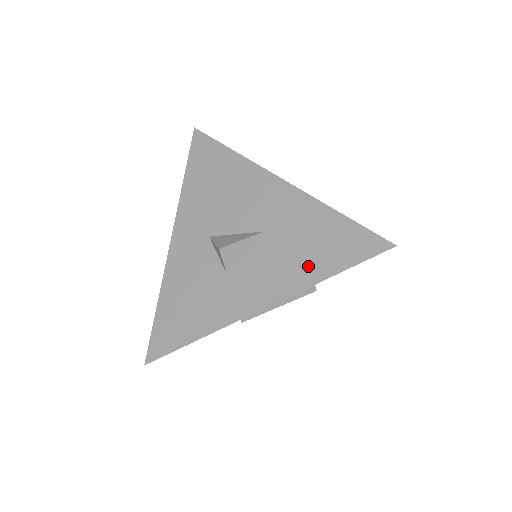
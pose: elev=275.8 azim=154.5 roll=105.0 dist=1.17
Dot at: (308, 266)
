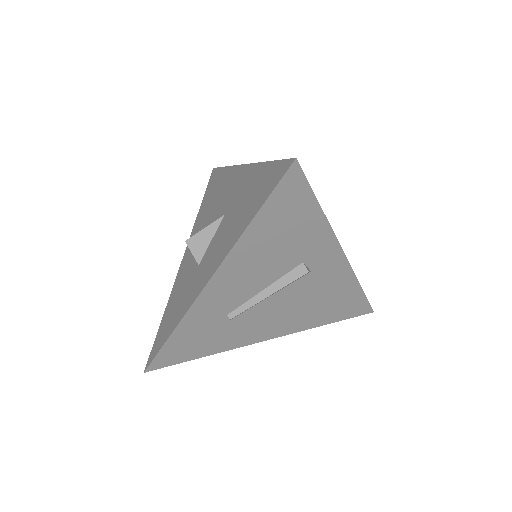
Dot at: (240, 224)
